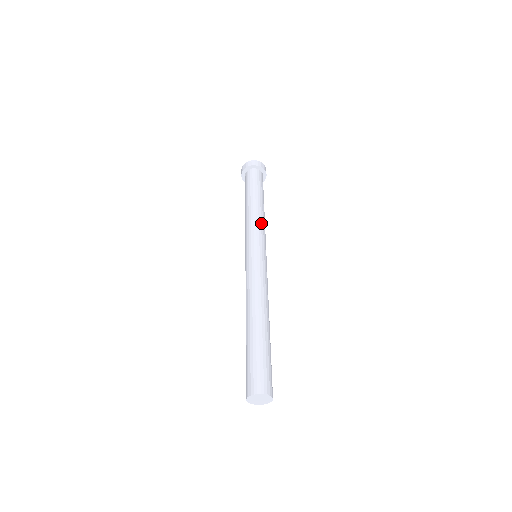
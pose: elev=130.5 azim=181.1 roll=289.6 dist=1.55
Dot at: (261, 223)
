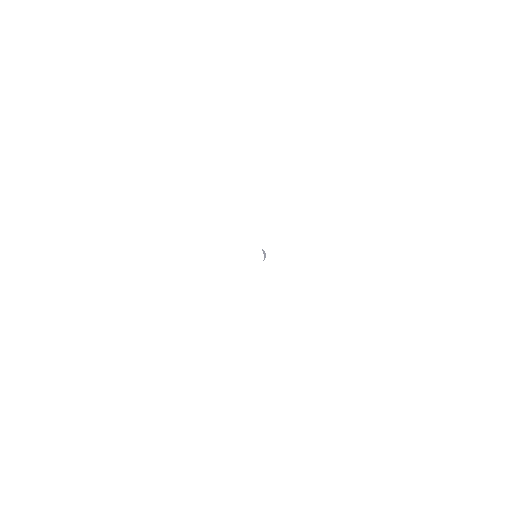
Dot at: occluded
